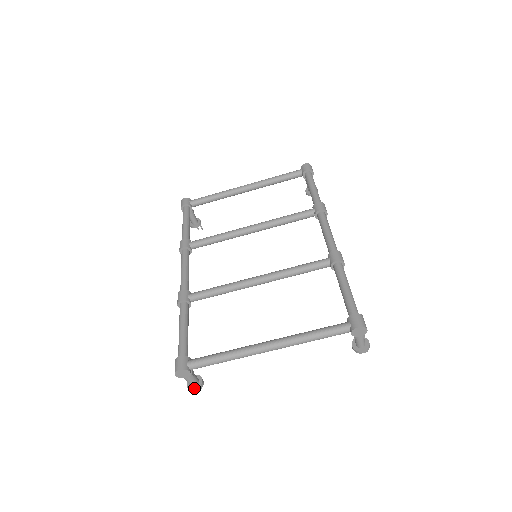
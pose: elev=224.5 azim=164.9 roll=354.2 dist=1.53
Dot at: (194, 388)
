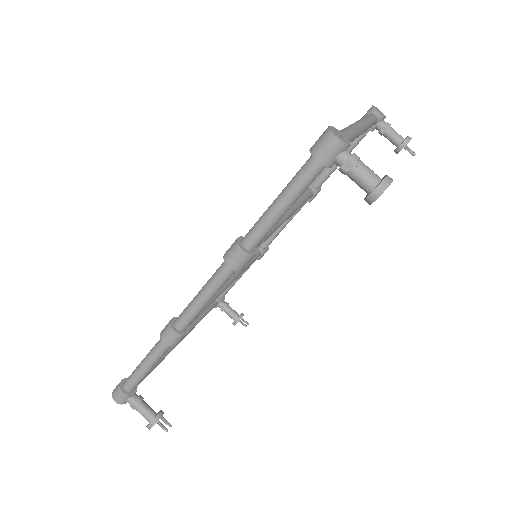
Dot at: (383, 177)
